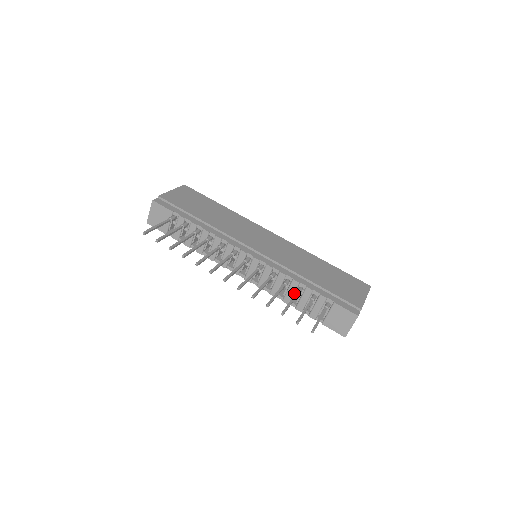
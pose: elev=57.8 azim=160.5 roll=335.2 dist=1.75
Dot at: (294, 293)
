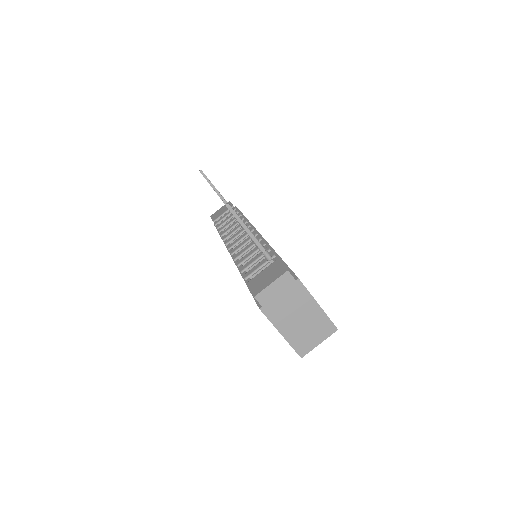
Dot at: (252, 255)
